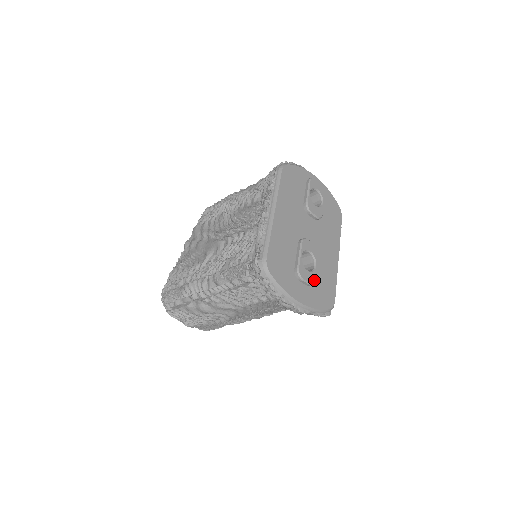
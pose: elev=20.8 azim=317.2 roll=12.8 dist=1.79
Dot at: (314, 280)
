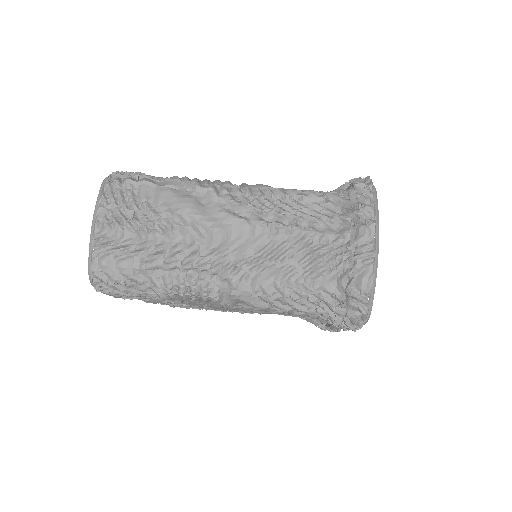
Dot at: occluded
